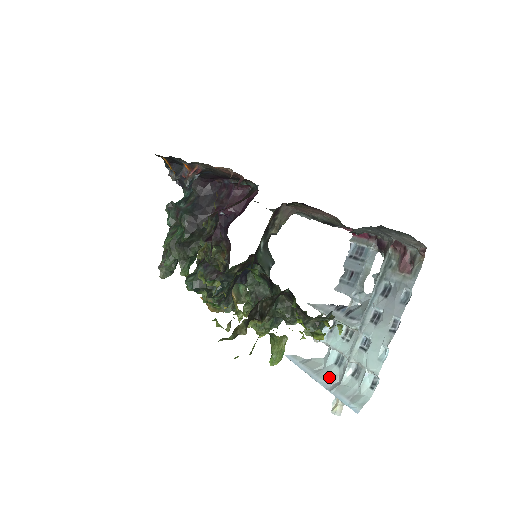
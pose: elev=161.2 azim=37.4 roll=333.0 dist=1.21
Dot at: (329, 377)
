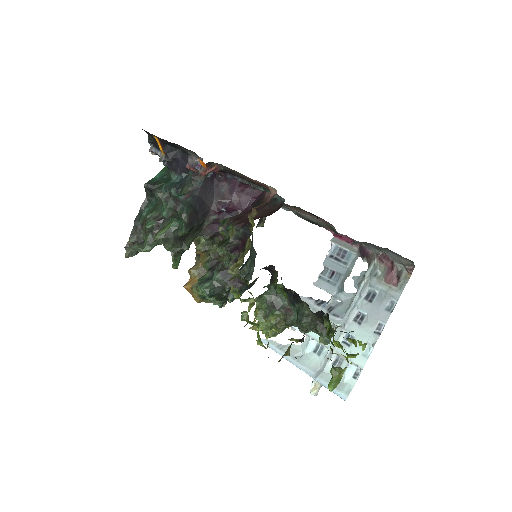
Dot at: (311, 364)
